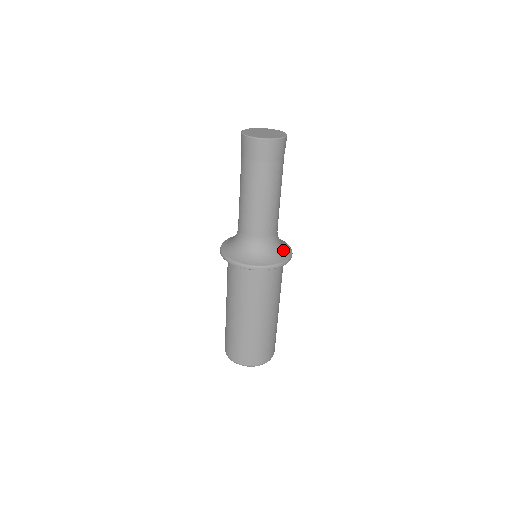
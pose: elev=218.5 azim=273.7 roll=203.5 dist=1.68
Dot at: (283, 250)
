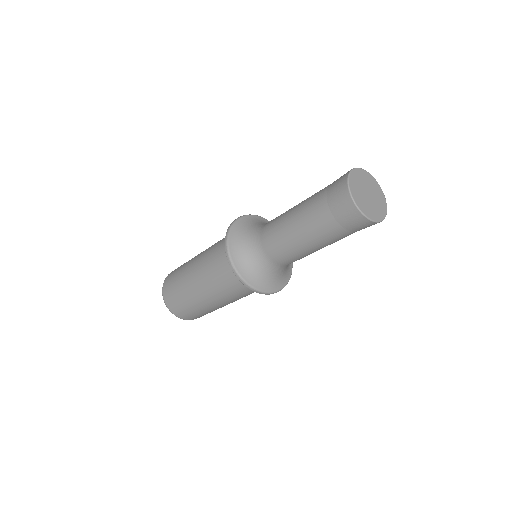
Dot at: (286, 273)
